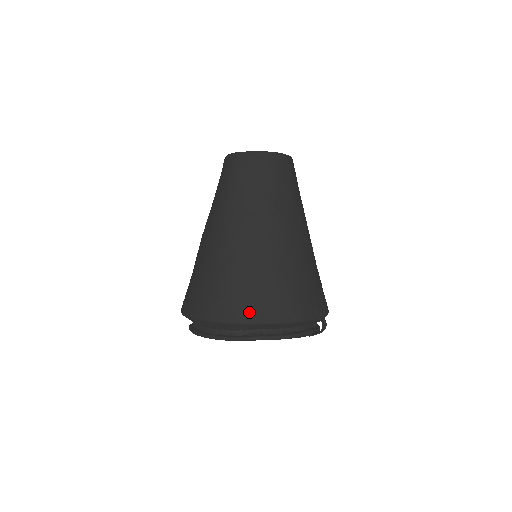
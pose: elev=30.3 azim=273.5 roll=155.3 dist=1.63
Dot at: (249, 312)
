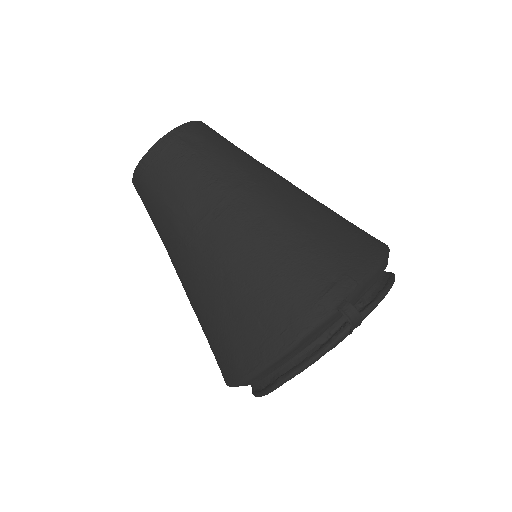
Dot at: (241, 365)
